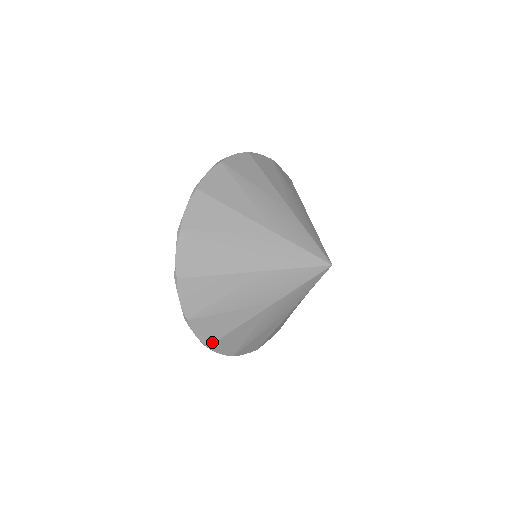
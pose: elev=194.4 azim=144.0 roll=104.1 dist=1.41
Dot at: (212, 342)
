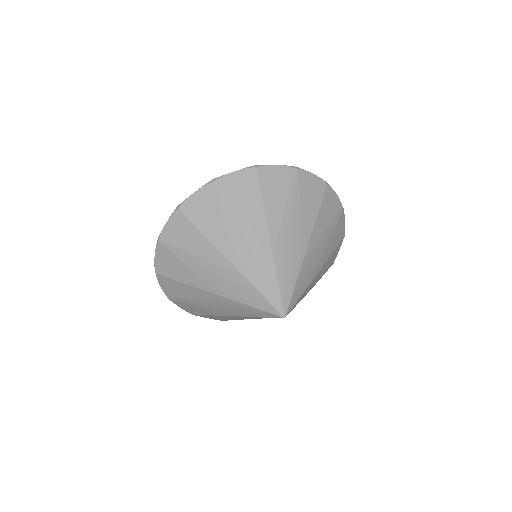
Dot at: (194, 314)
